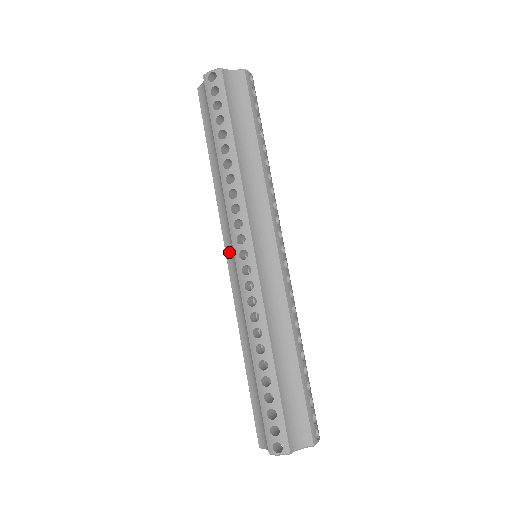
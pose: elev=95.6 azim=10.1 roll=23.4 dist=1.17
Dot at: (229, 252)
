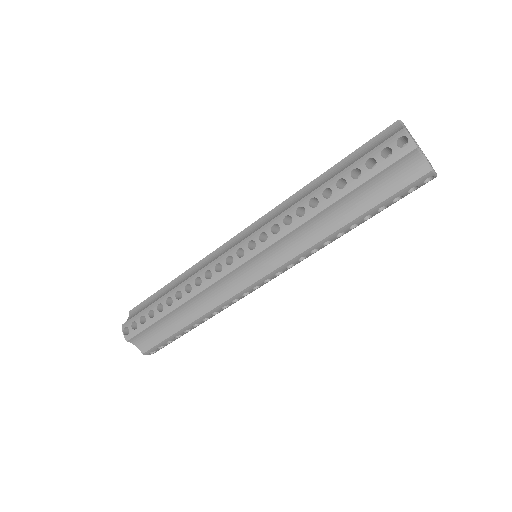
Dot at: (255, 261)
